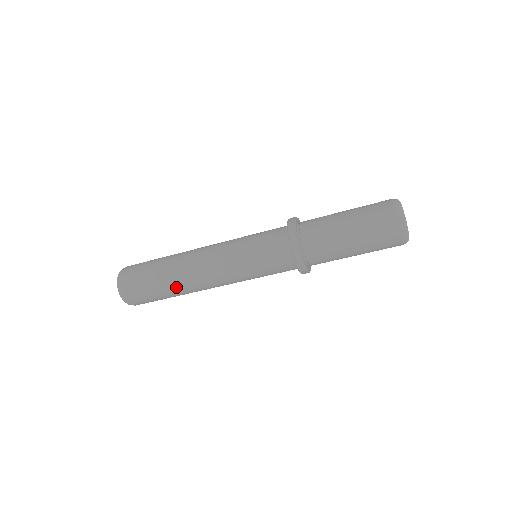
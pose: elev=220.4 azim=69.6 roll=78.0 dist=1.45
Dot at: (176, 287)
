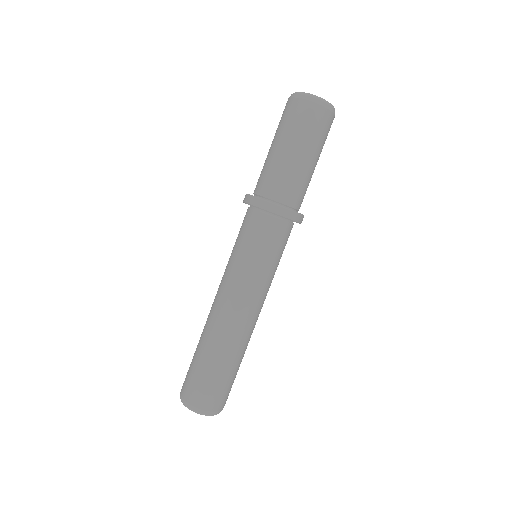
Dot at: (218, 346)
